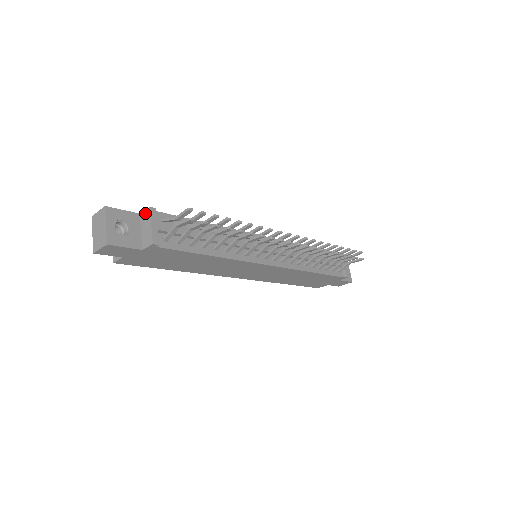
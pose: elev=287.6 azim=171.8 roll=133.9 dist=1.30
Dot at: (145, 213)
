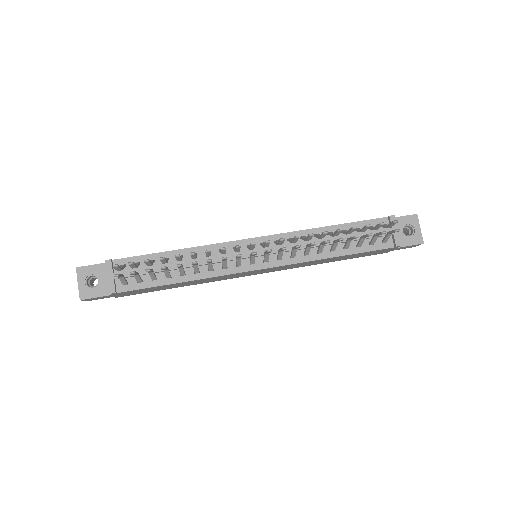
Dot at: (106, 264)
